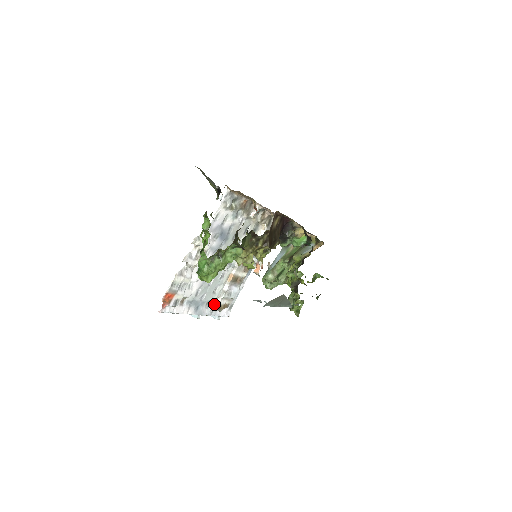
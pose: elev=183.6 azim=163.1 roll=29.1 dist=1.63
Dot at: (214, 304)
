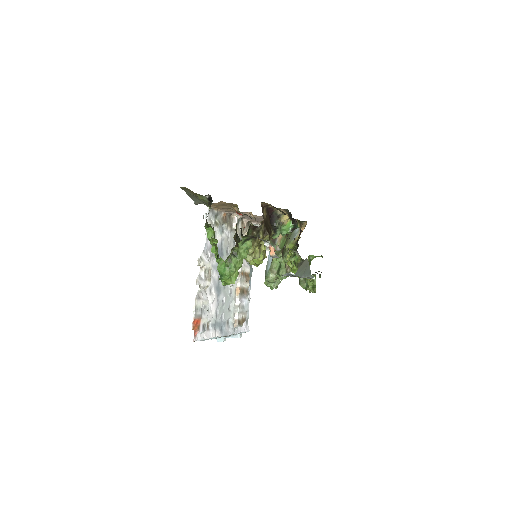
Dot at: (233, 321)
